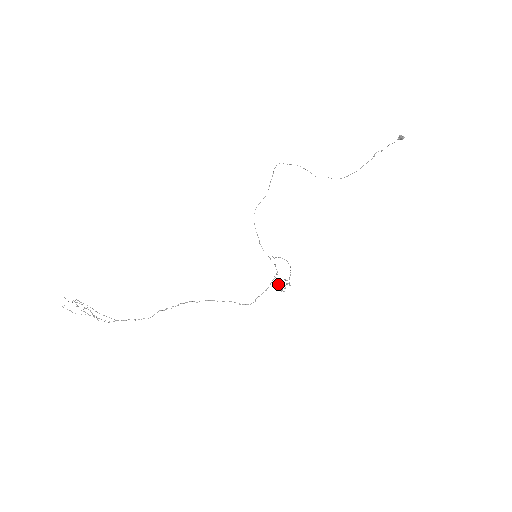
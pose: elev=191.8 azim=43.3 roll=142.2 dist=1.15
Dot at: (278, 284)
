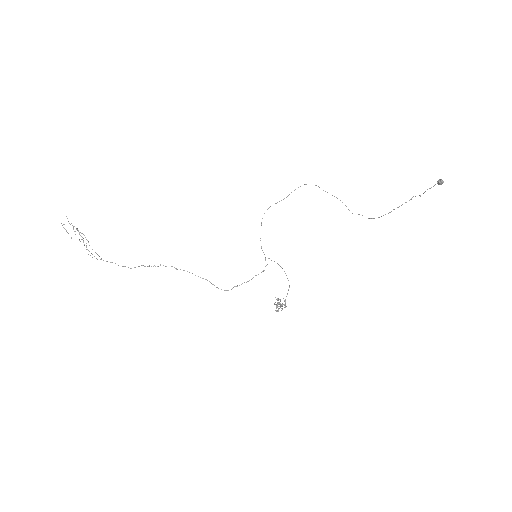
Dot at: occluded
